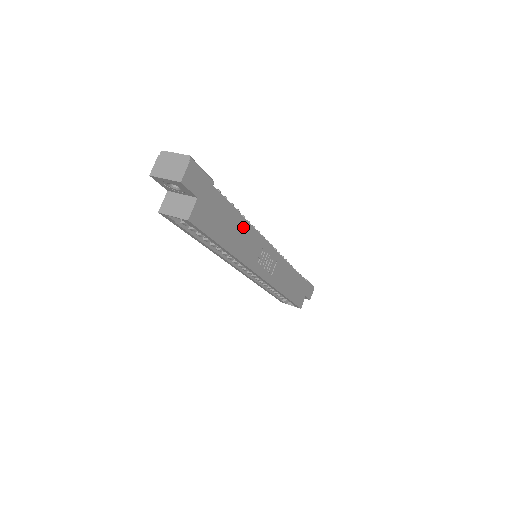
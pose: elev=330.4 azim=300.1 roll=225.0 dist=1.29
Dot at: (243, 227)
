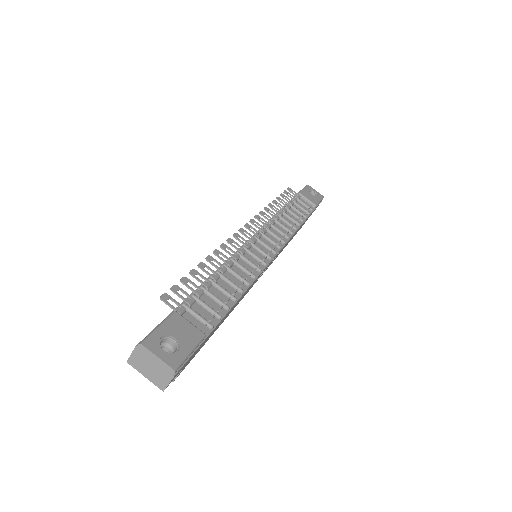
Dot at: (240, 298)
